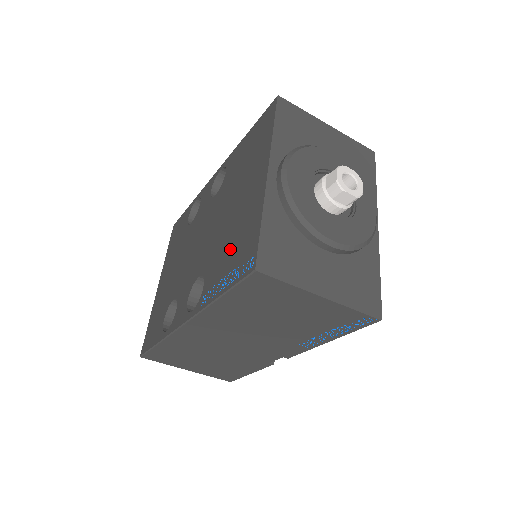
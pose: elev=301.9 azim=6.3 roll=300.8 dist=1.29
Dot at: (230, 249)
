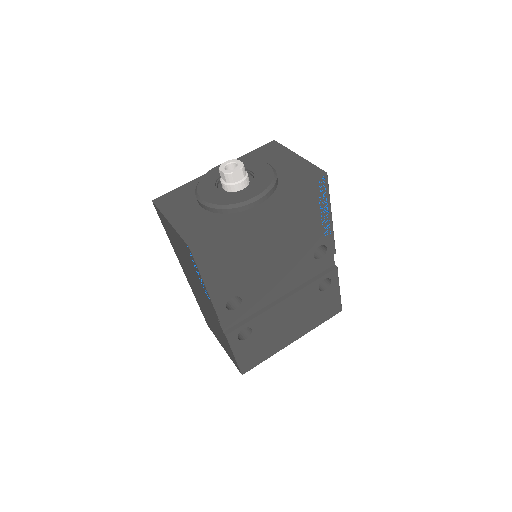
Dot at: occluded
